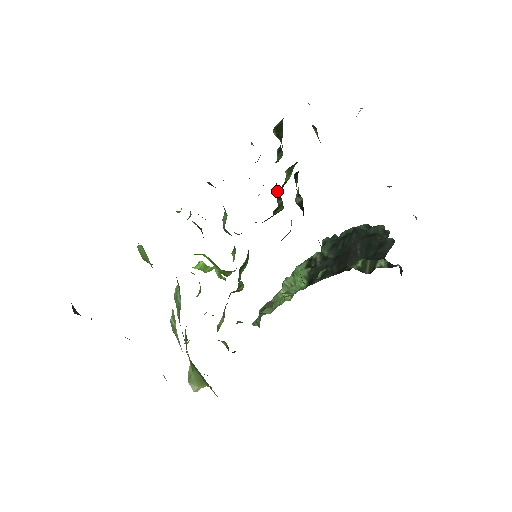
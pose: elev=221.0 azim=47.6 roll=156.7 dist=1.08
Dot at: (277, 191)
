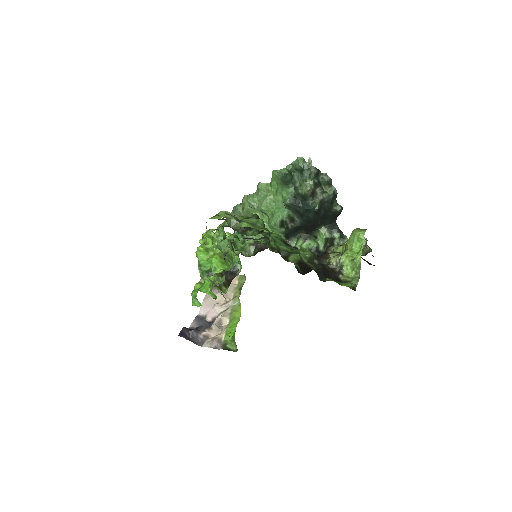
Dot at: occluded
